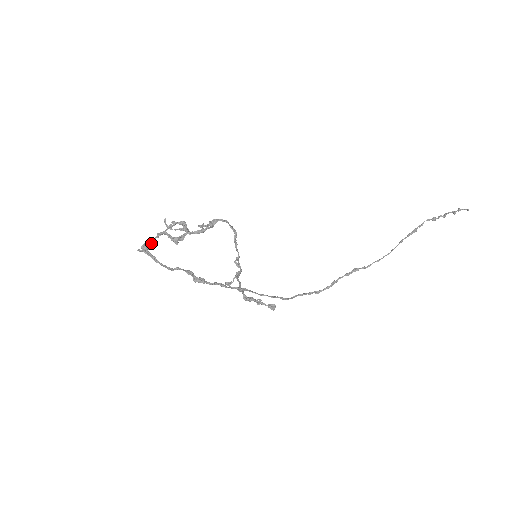
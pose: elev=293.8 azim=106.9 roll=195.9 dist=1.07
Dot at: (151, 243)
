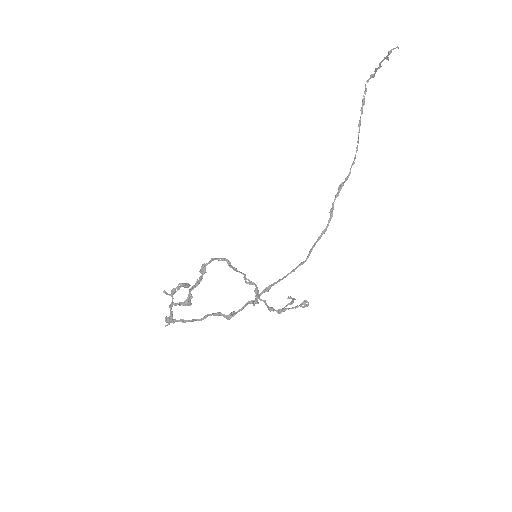
Dot at: (170, 316)
